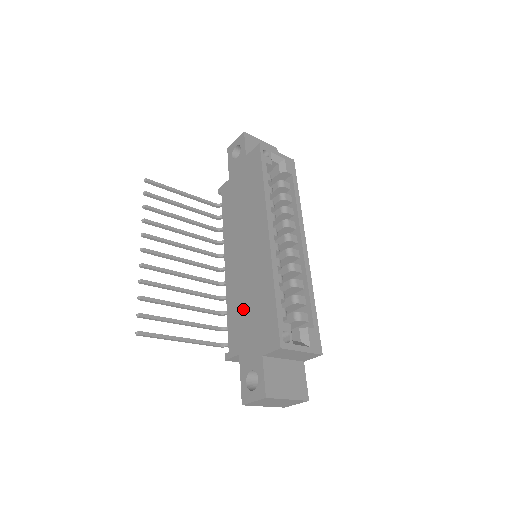
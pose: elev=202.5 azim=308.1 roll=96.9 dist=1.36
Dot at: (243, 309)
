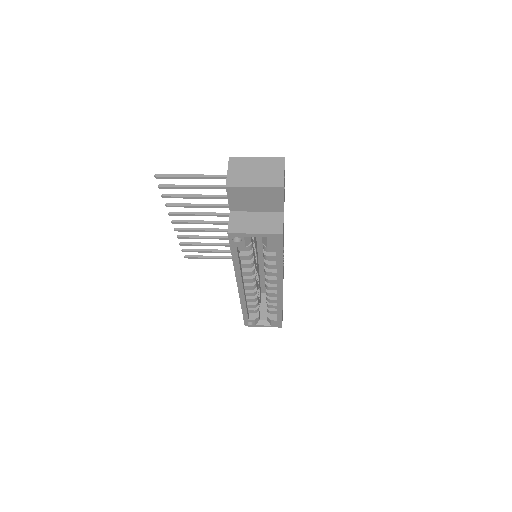
Dot at: occluded
